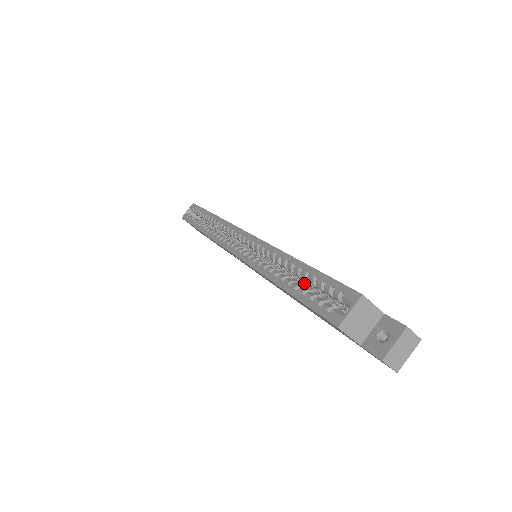
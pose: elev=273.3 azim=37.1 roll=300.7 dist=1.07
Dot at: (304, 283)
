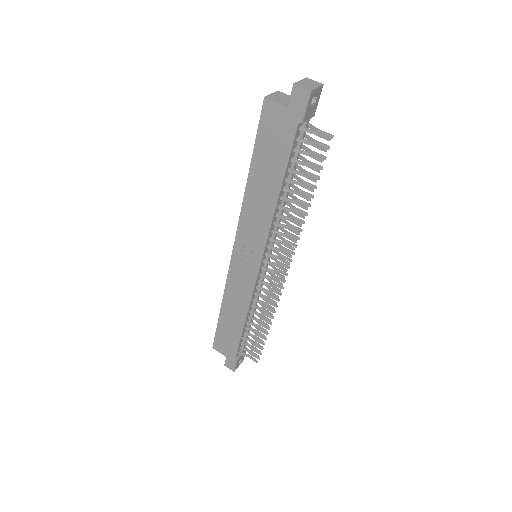
Dot at: occluded
